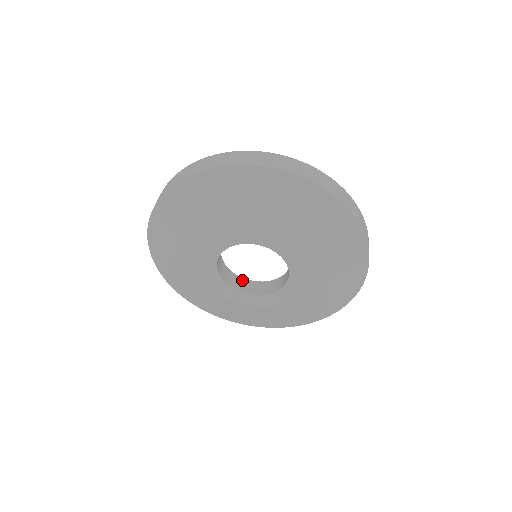
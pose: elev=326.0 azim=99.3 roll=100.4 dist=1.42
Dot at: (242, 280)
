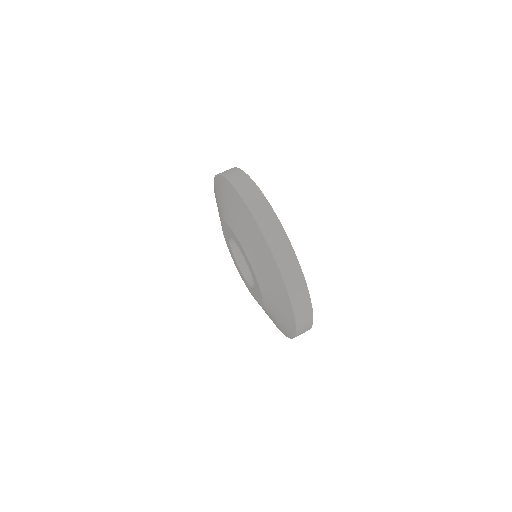
Dot at: occluded
